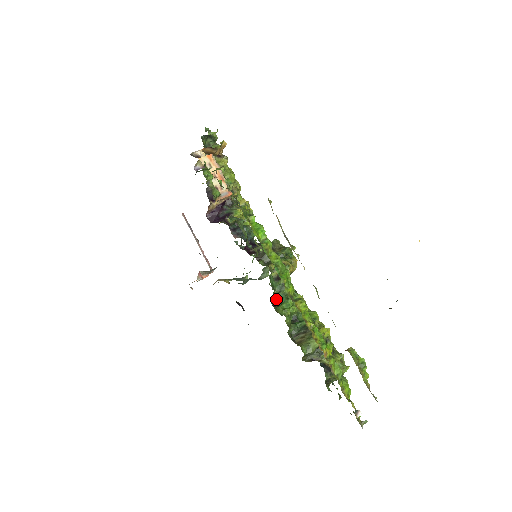
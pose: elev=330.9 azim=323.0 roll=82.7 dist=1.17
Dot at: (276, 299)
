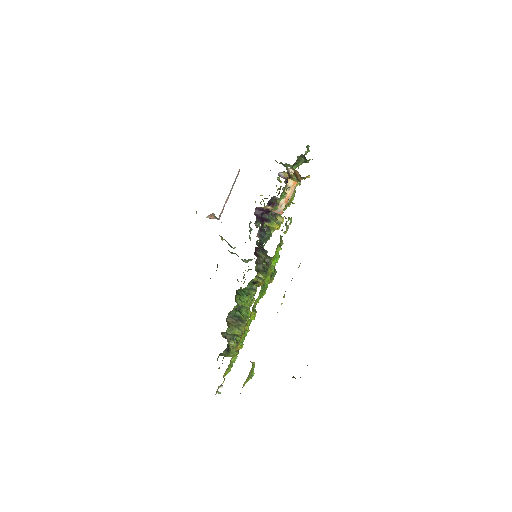
Dot at: (242, 290)
